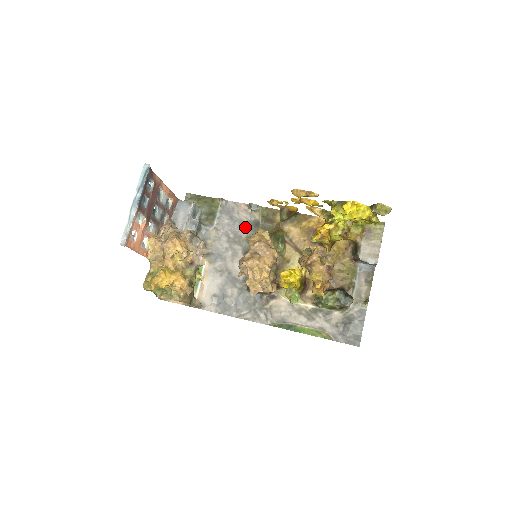
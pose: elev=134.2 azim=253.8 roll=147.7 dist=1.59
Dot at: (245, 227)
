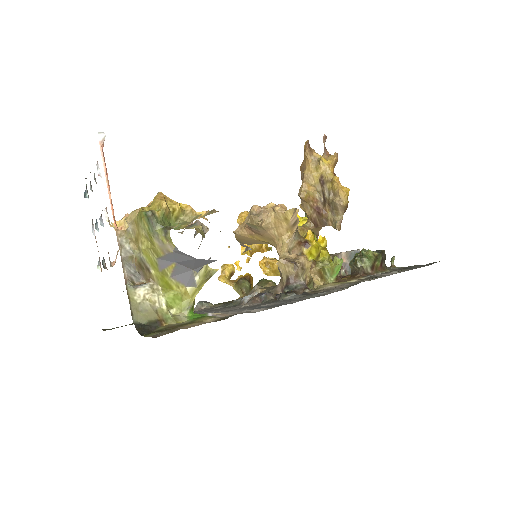
Dot at: (212, 309)
